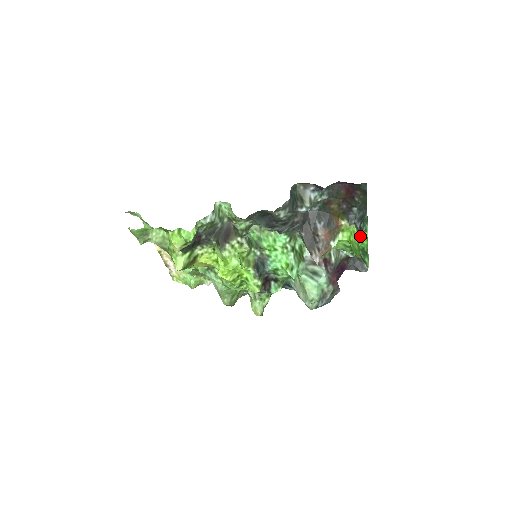
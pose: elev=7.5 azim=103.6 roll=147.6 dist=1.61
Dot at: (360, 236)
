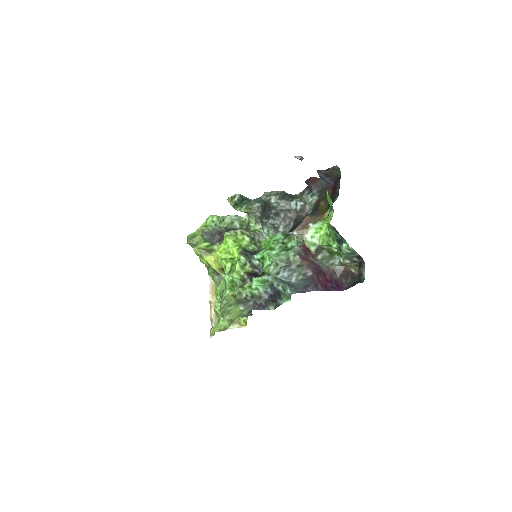
Dot at: (330, 207)
